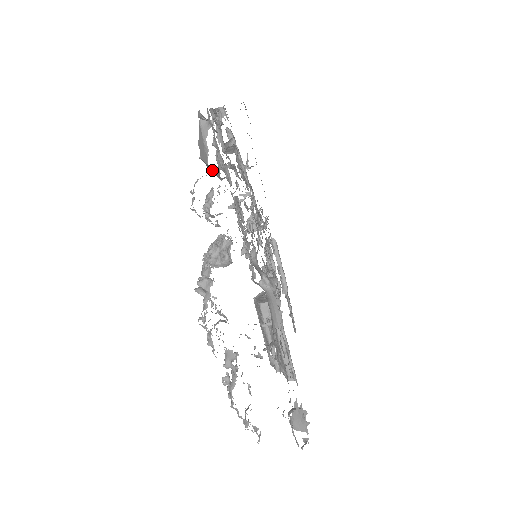
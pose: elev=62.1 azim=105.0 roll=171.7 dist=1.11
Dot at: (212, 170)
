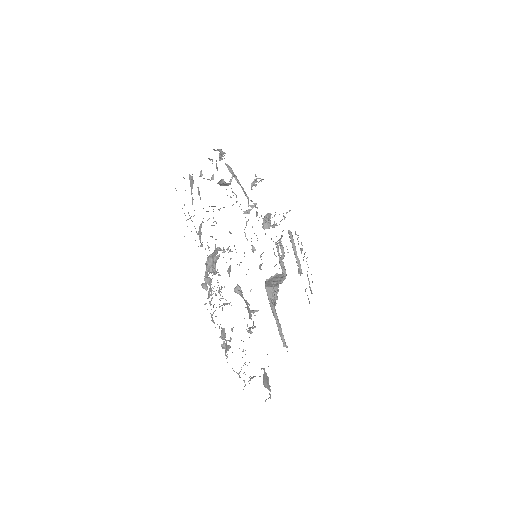
Dot at: occluded
